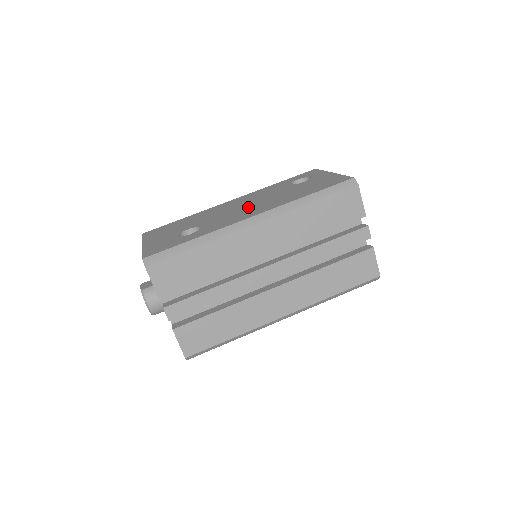
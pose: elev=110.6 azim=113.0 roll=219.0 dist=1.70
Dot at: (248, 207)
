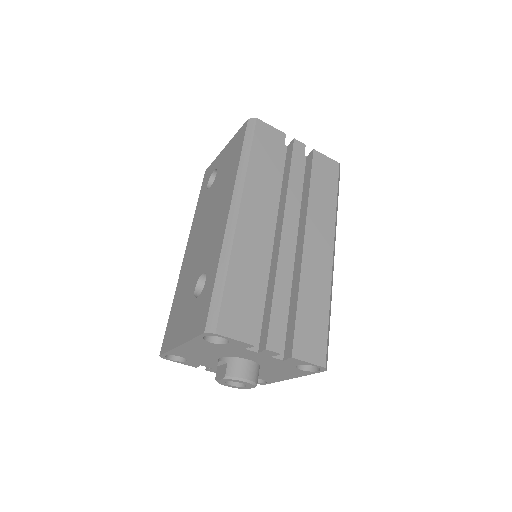
Dot at: (211, 224)
